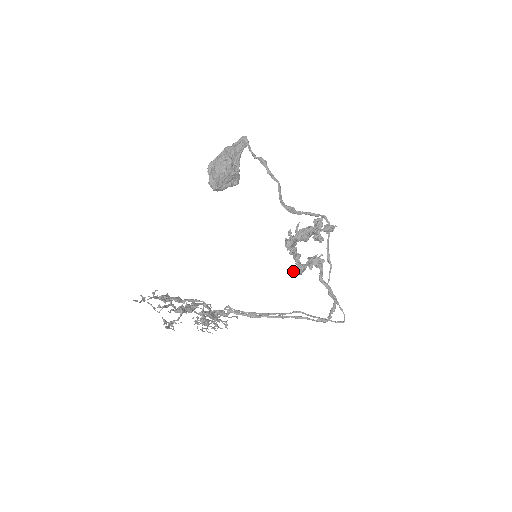
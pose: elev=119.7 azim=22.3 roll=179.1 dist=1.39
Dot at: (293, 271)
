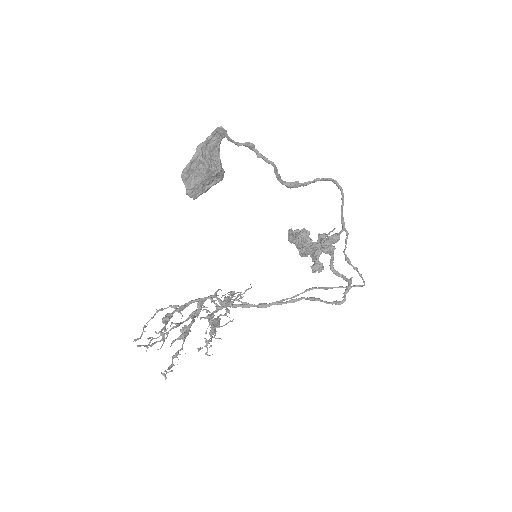
Dot at: occluded
